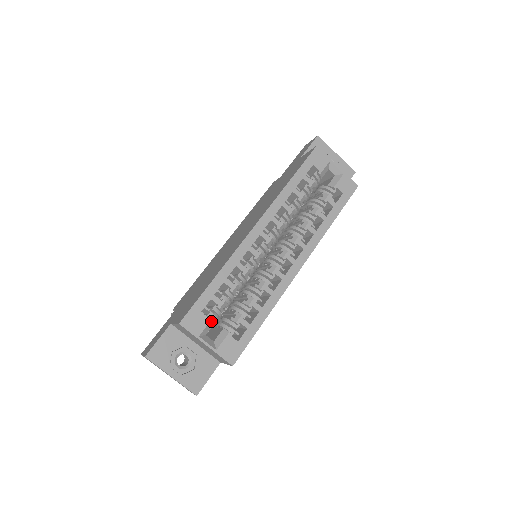
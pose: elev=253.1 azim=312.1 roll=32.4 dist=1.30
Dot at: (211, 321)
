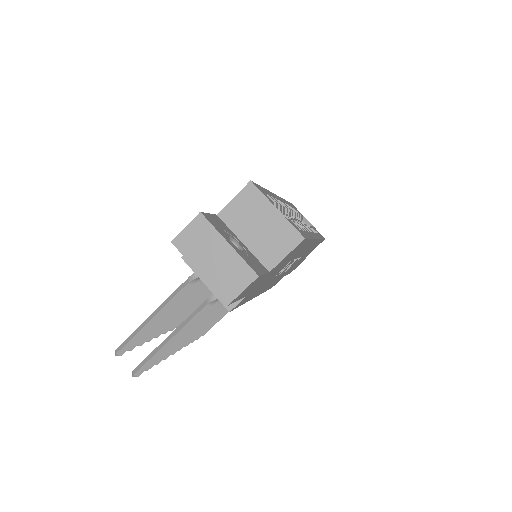
Dot at: occluded
